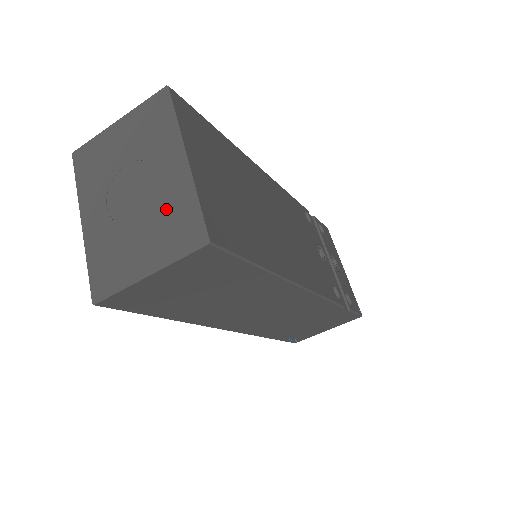
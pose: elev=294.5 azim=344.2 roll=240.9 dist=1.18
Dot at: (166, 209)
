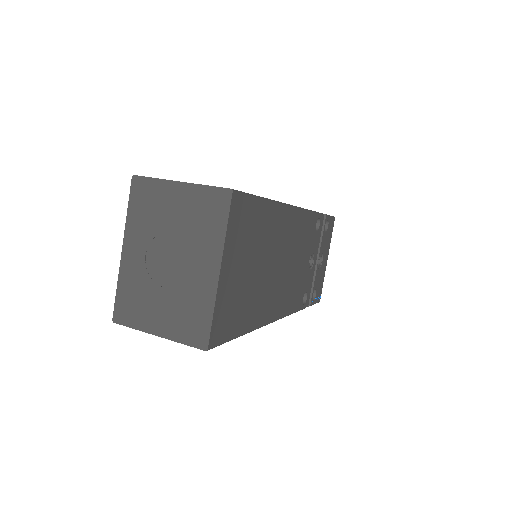
Dot at: (188, 299)
